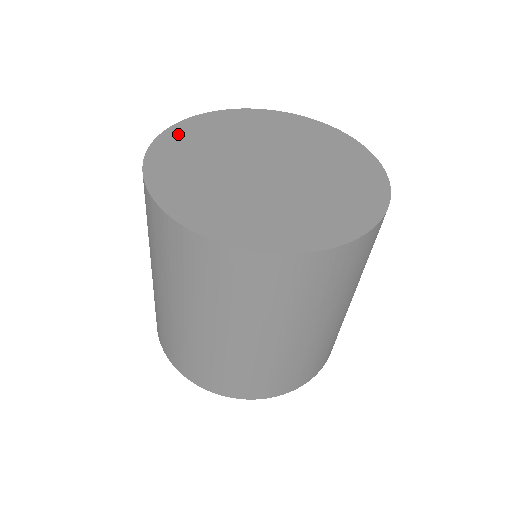
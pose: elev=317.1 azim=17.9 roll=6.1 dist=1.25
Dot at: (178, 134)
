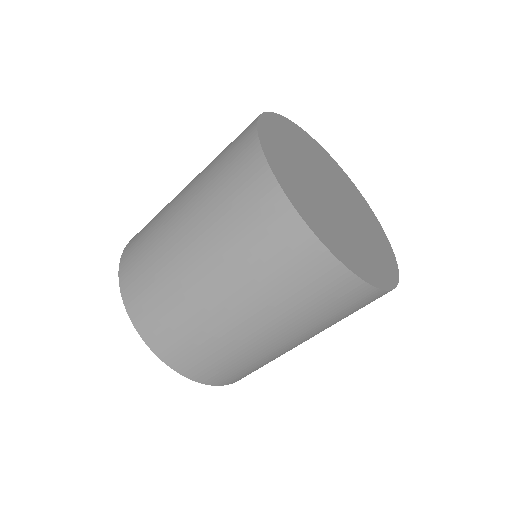
Dot at: (270, 126)
